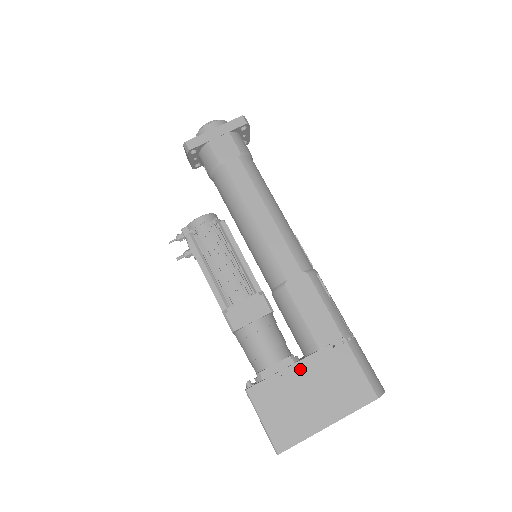
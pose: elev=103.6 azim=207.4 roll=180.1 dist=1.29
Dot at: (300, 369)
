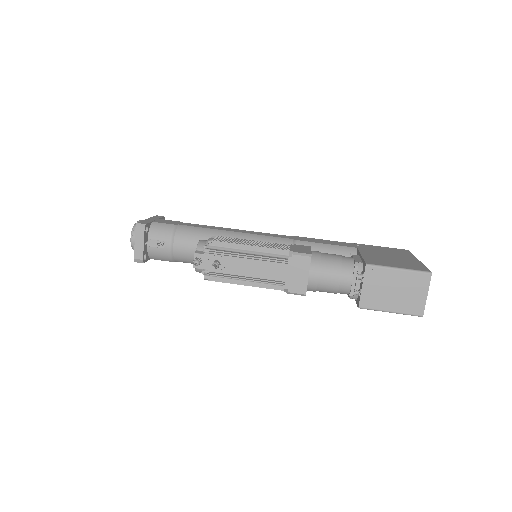
Dot at: (366, 253)
